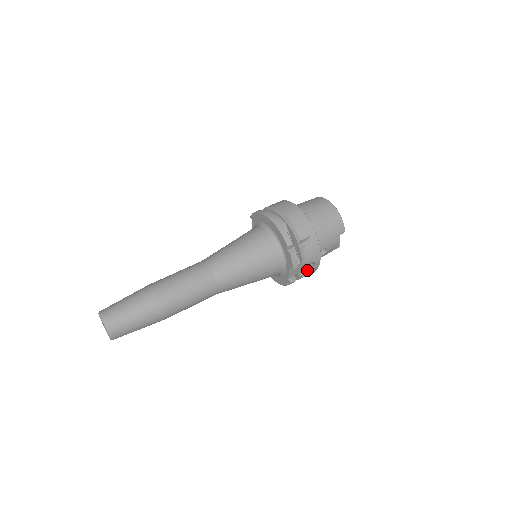
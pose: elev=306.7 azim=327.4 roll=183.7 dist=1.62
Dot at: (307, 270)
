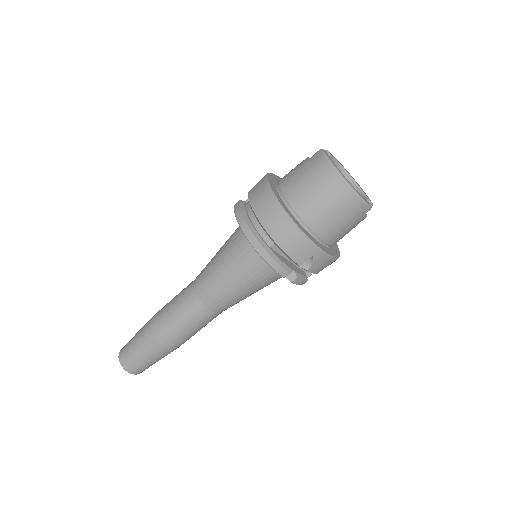
Dot at: occluded
